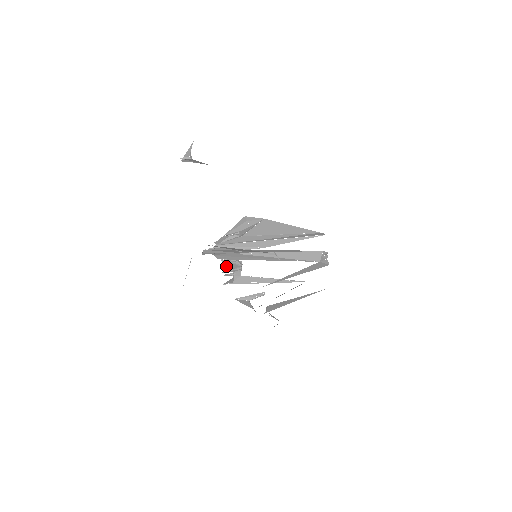
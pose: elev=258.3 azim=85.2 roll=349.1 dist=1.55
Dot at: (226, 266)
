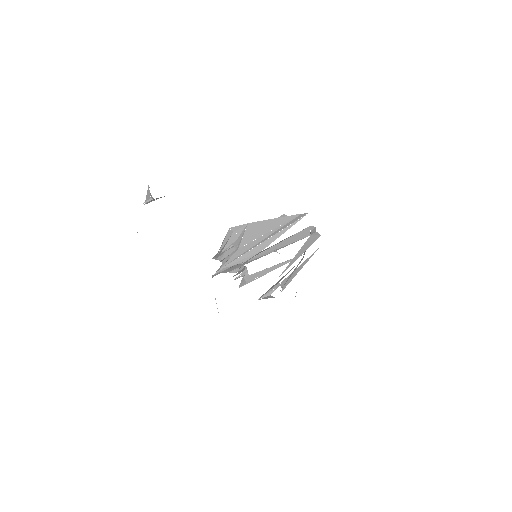
Dot at: occluded
